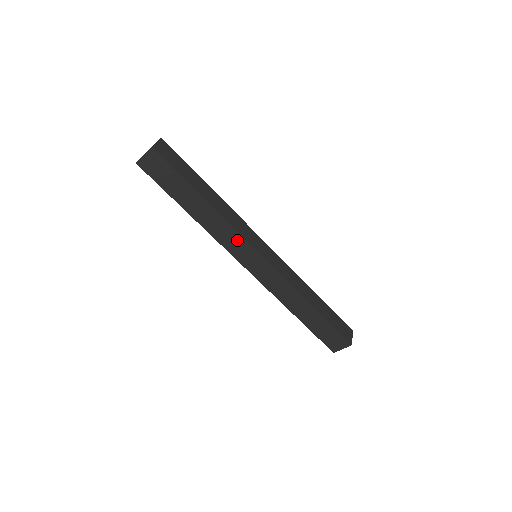
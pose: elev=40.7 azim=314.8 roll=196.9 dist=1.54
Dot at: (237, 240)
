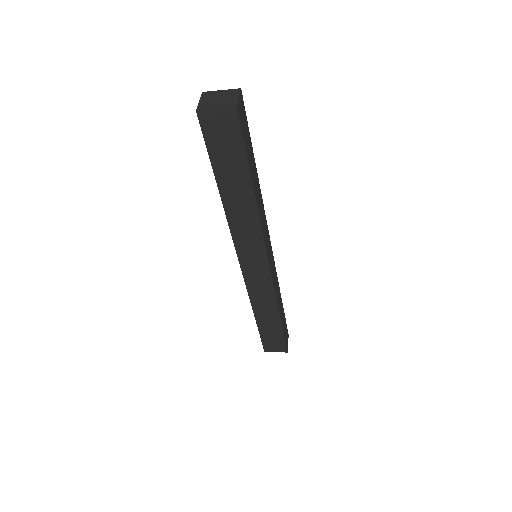
Dot at: (255, 241)
